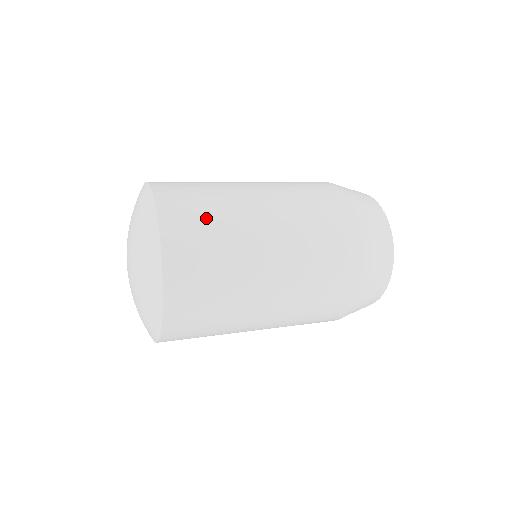
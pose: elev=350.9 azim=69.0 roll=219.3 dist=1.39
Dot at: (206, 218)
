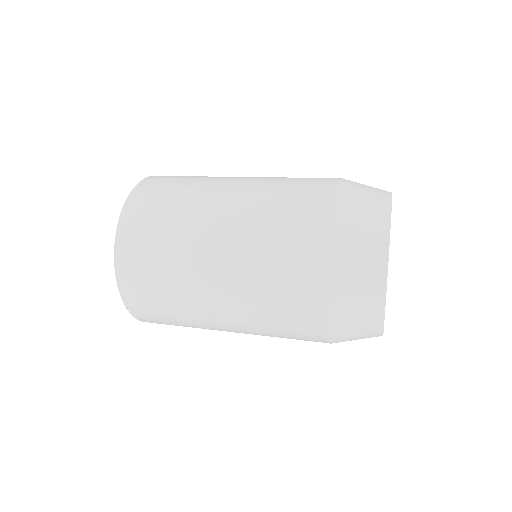
Dot at: (173, 187)
